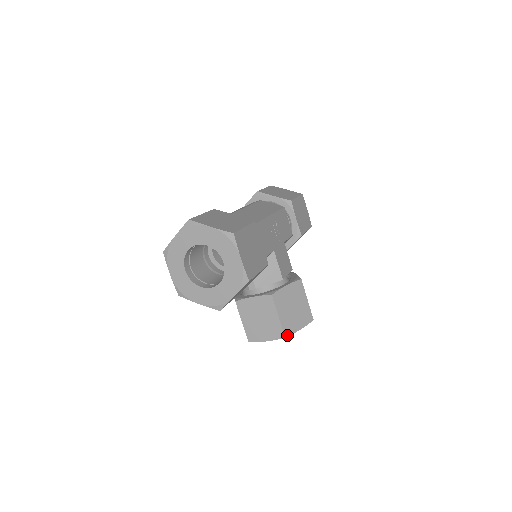
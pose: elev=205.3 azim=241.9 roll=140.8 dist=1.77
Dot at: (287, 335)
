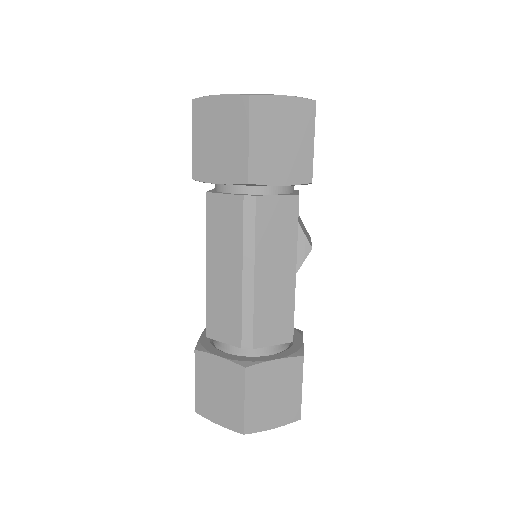
Dot at: occluded
